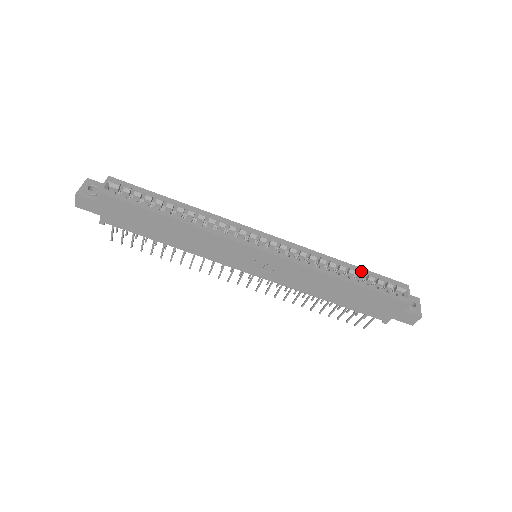
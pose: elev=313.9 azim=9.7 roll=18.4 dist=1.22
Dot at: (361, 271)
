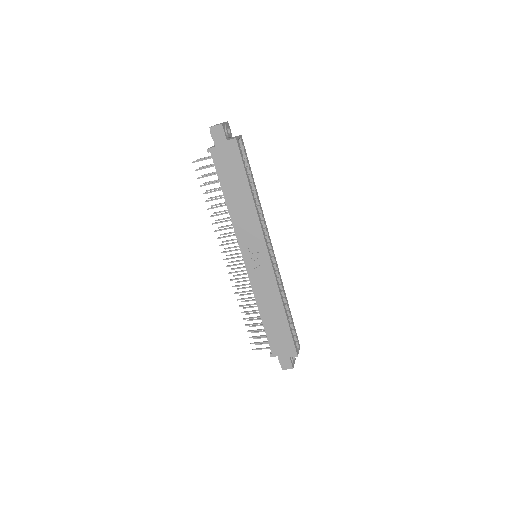
Dot at: (291, 317)
